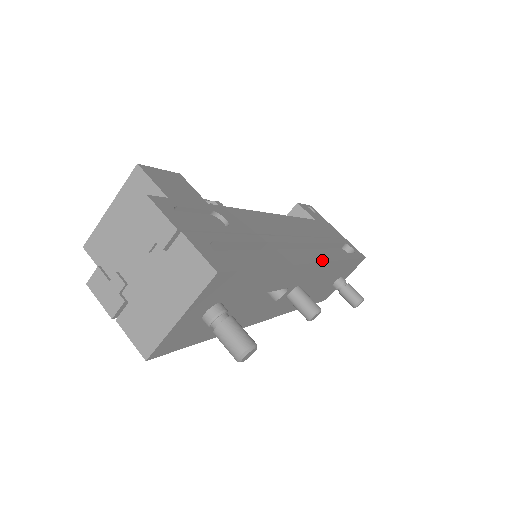
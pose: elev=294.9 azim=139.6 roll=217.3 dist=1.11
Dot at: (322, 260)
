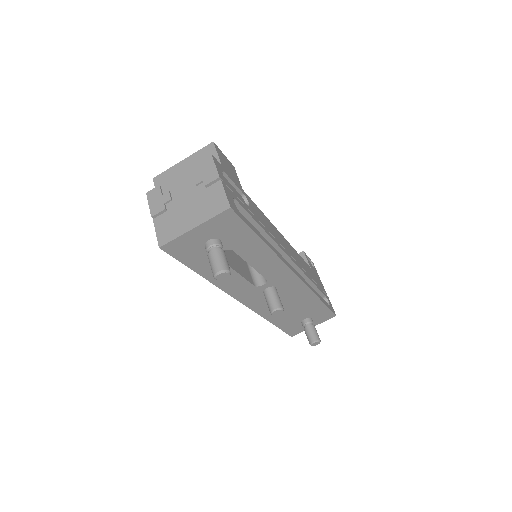
Dot at: (300, 278)
